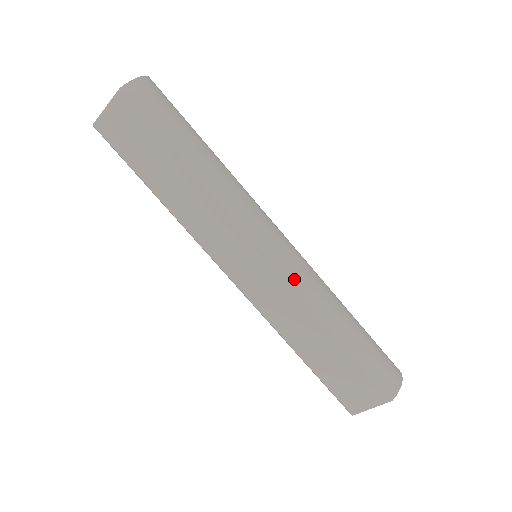
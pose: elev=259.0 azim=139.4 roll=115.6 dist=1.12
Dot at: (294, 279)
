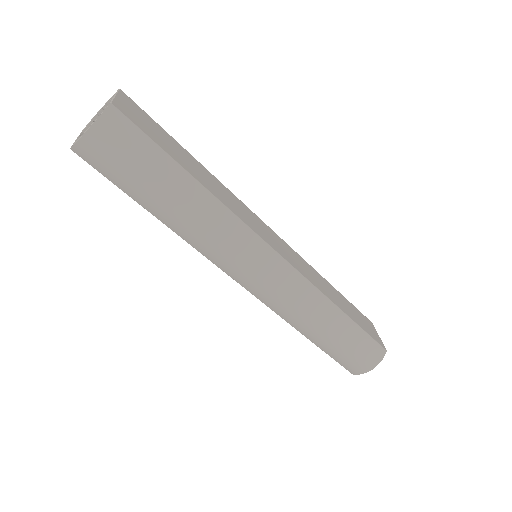
Dot at: (268, 304)
